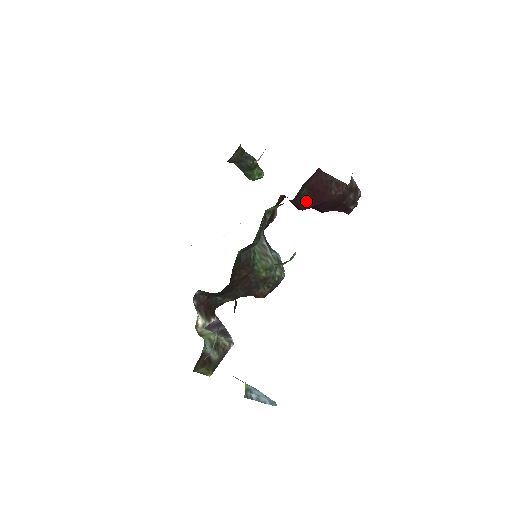
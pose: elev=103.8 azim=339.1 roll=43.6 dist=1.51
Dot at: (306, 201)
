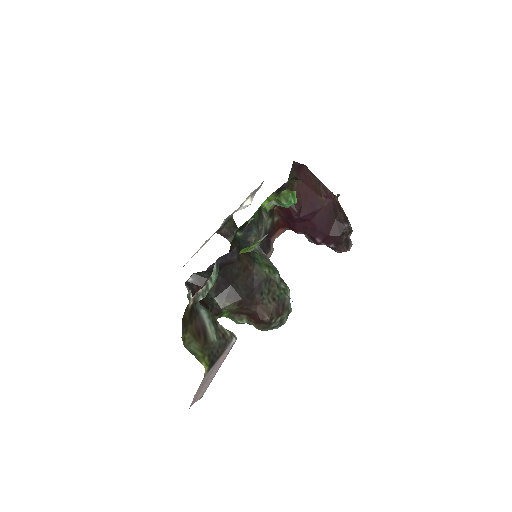
Dot at: (299, 202)
